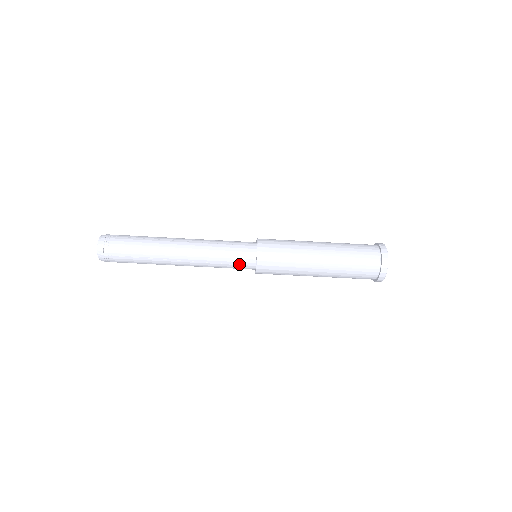
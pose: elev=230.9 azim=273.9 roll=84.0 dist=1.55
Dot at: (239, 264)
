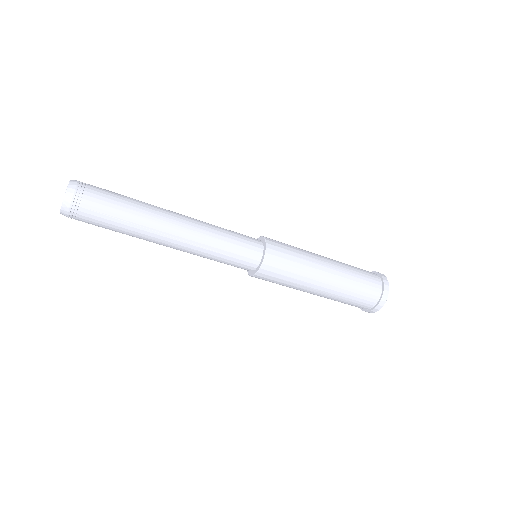
Dot at: (241, 259)
